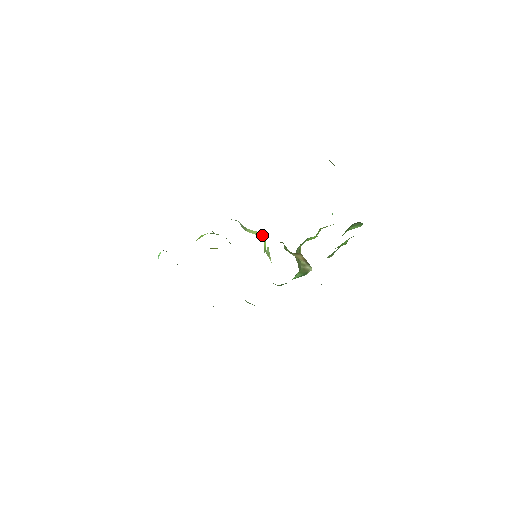
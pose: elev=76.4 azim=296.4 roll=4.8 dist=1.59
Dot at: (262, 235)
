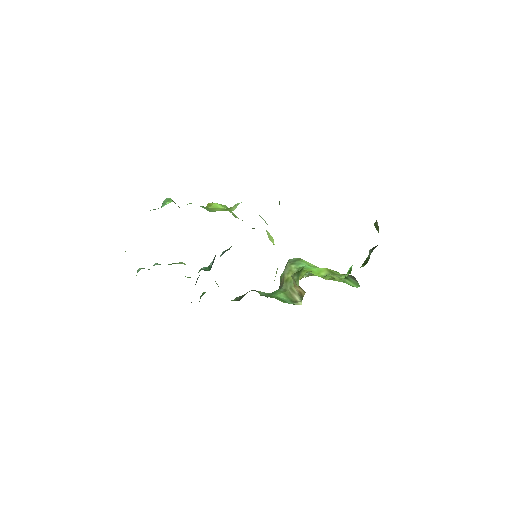
Dot at: occluded
